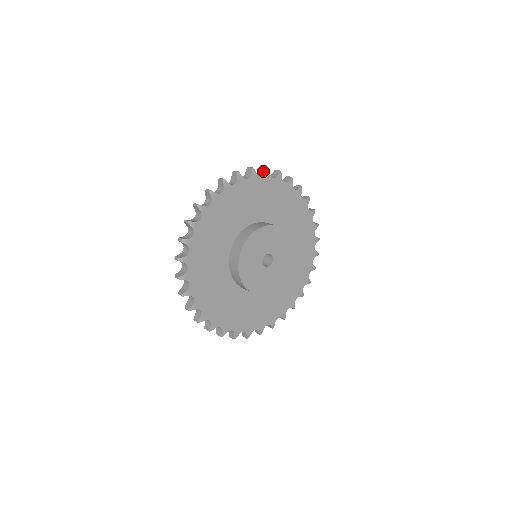
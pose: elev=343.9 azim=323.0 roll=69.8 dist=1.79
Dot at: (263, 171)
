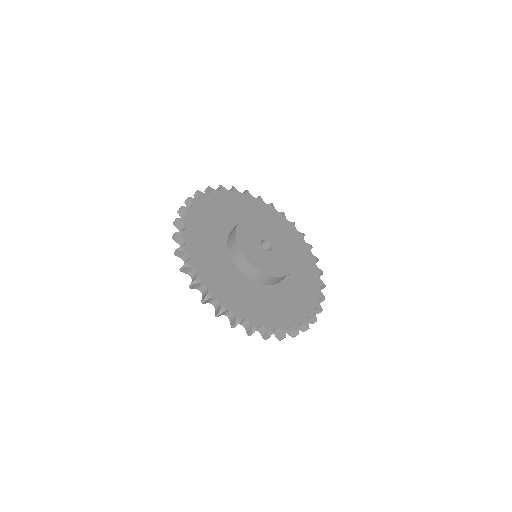
Dot at: (219, 189)
